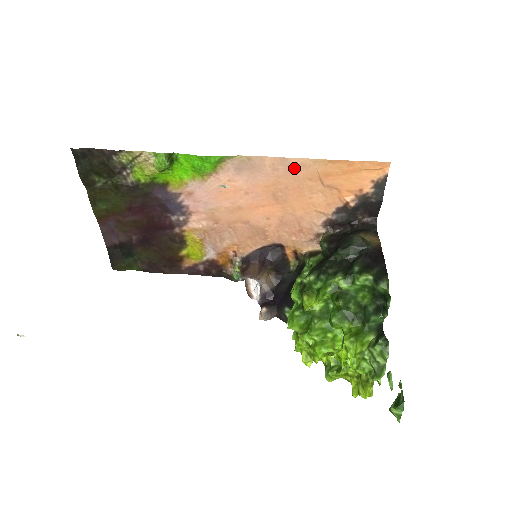
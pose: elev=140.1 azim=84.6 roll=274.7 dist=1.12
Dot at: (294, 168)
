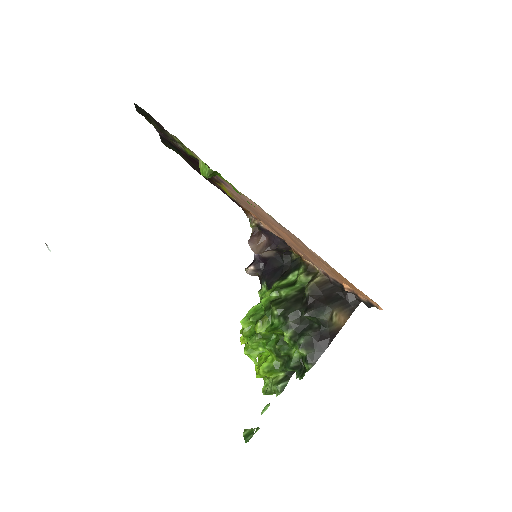
Dot at: (311, 252)
